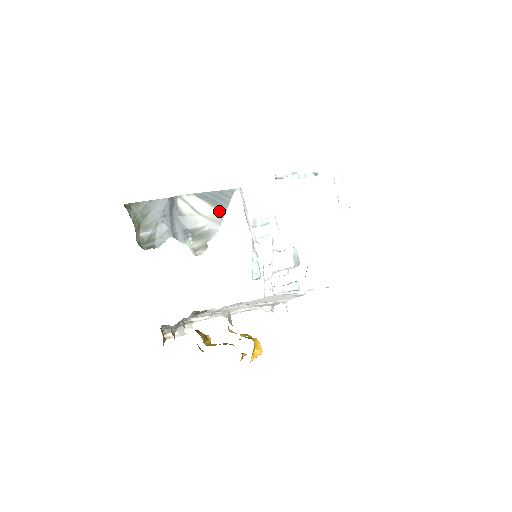
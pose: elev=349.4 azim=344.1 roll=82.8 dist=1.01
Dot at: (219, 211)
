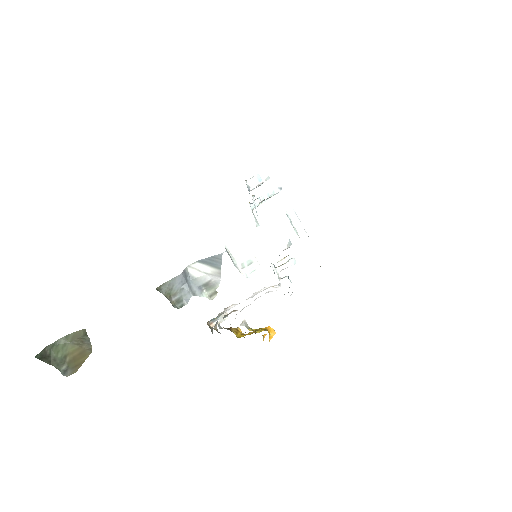
Dot at: (217, 269)
